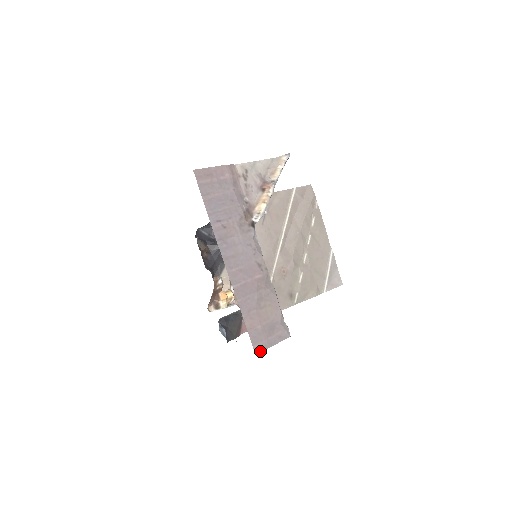
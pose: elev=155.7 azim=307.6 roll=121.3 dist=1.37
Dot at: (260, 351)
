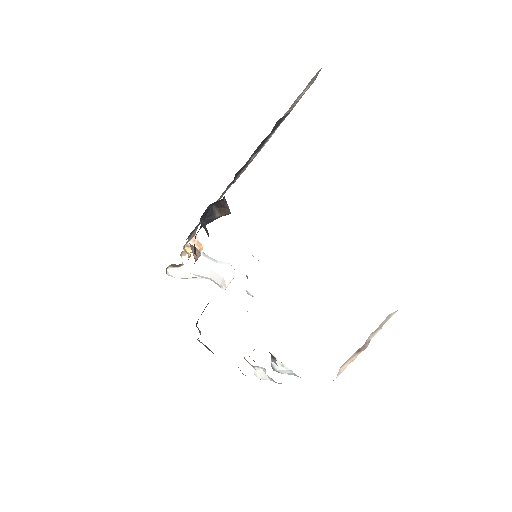
Dot at: occluded
